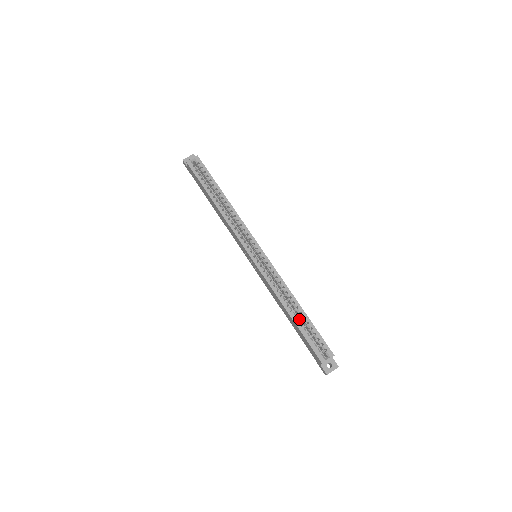
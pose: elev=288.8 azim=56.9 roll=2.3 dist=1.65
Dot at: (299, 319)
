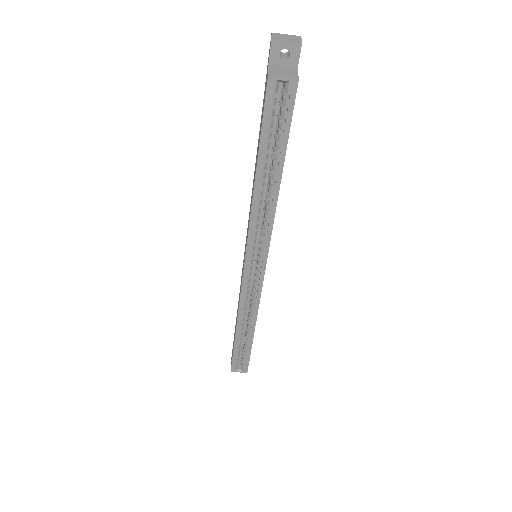
Dot at: occluded
